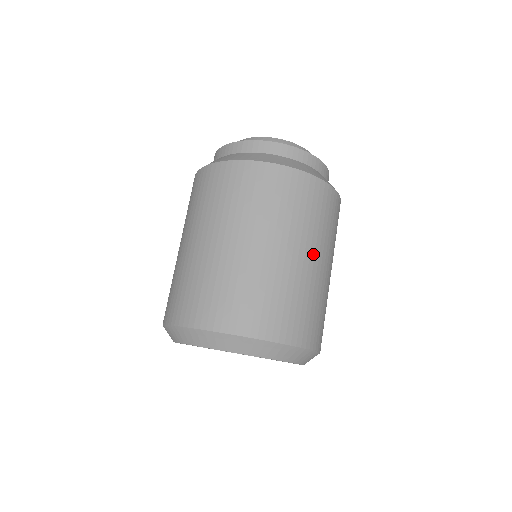
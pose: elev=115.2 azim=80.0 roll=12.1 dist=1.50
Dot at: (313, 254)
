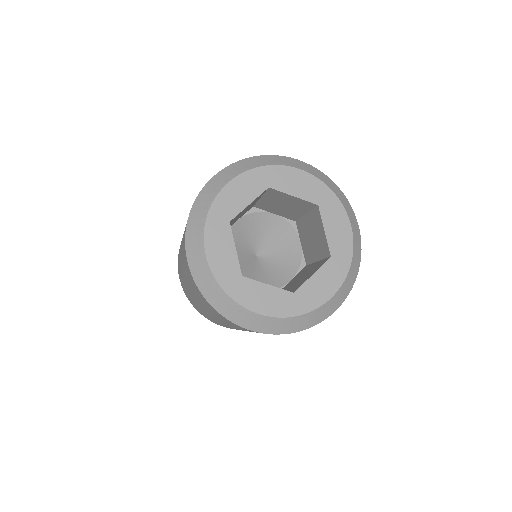
Dot at: occluded
